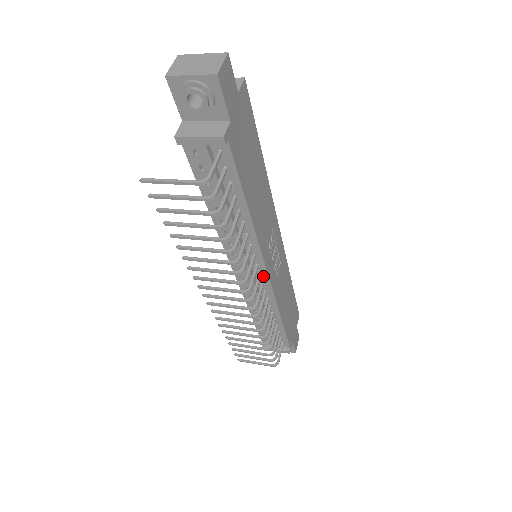
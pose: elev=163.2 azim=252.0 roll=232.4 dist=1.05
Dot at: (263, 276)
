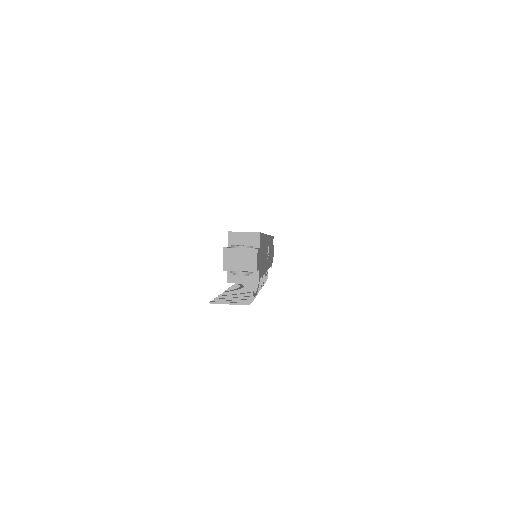
Dot at: occluded
